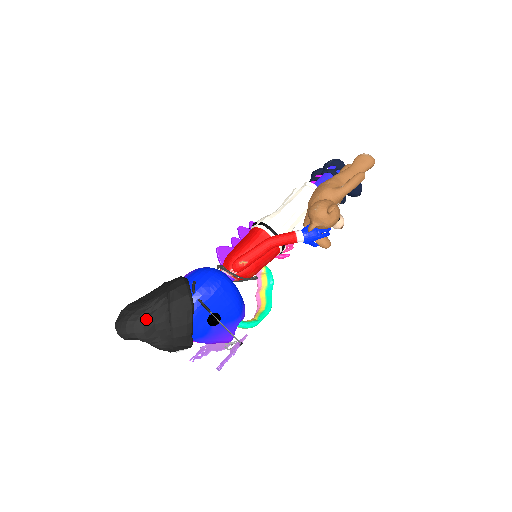
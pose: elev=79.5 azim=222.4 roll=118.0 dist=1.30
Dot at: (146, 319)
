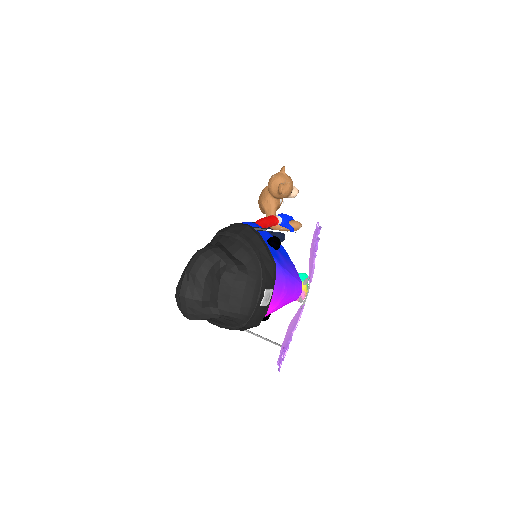
Dot at: (215, 245)
